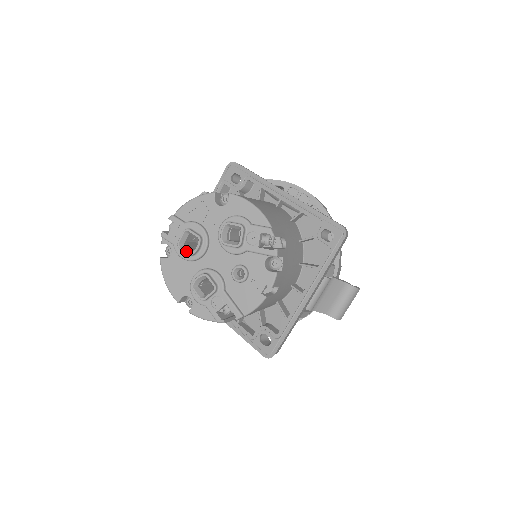
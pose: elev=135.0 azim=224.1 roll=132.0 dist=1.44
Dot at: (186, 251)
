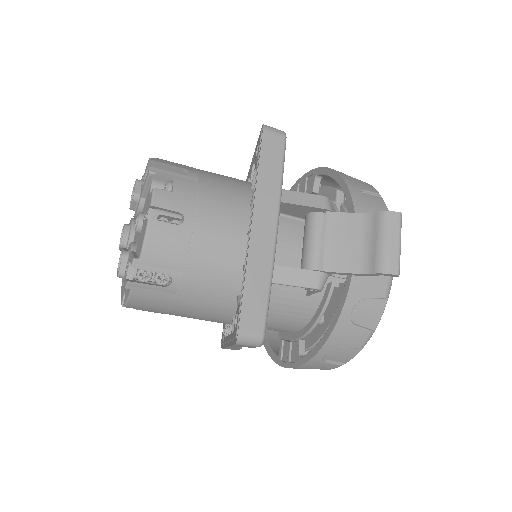
Dot at: (120, 246)
